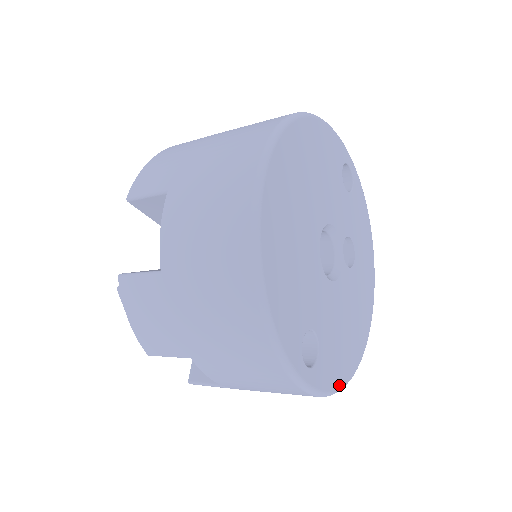
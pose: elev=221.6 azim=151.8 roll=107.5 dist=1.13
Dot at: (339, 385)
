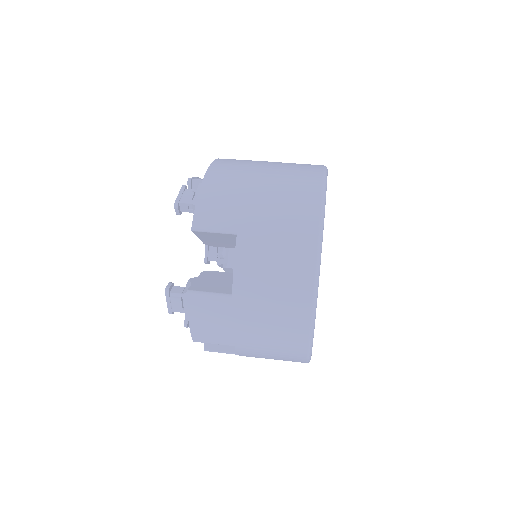
Dot at: occluded
